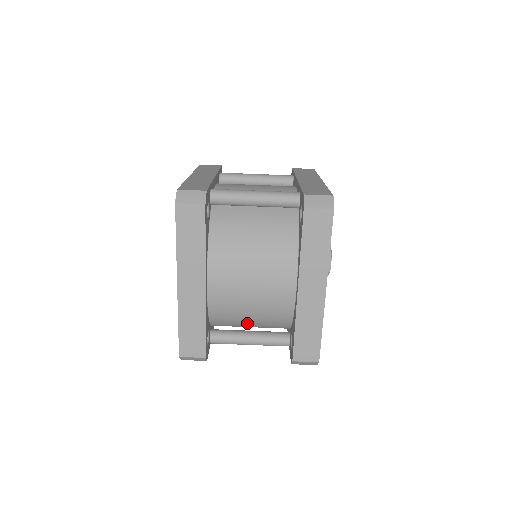
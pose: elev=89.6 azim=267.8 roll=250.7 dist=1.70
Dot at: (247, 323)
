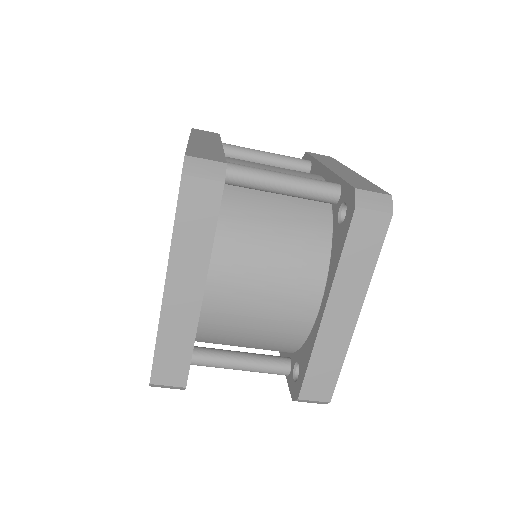
Dot at: (241, 343)
